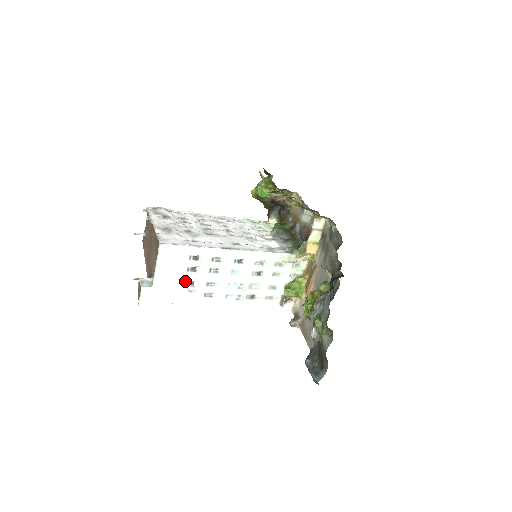
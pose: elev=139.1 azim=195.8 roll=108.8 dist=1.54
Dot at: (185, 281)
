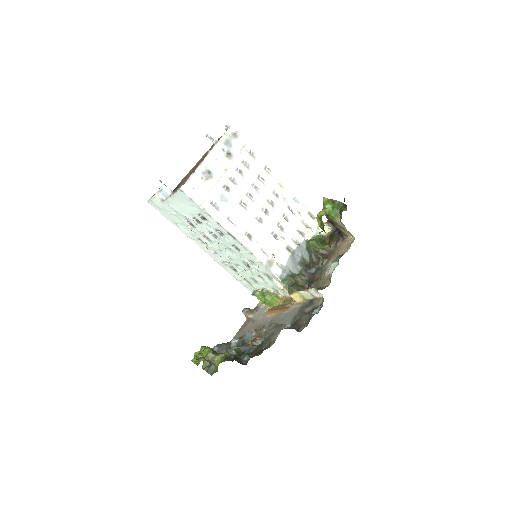
Dot at: (189, 220)
